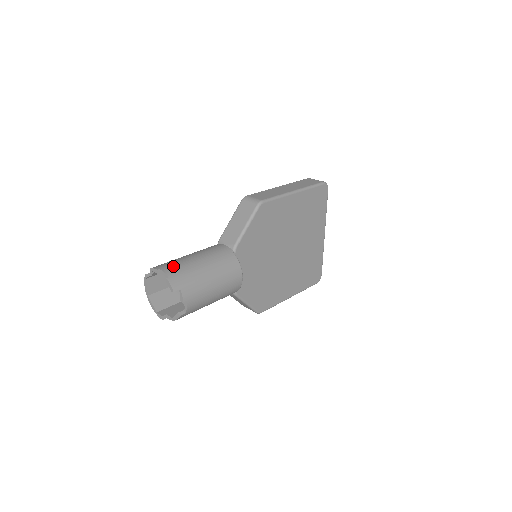
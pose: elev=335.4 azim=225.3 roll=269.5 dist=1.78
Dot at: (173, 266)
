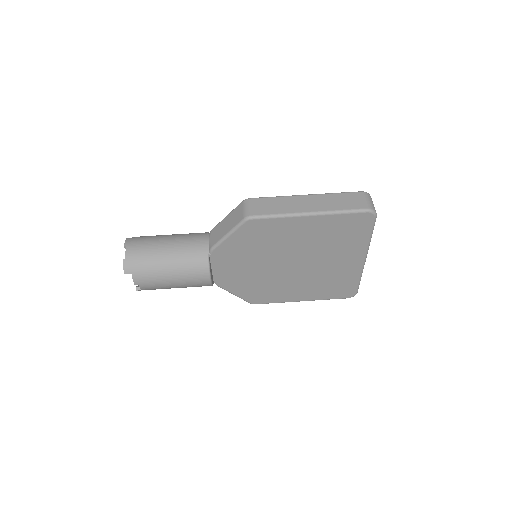
Dot at: (138, 248)
